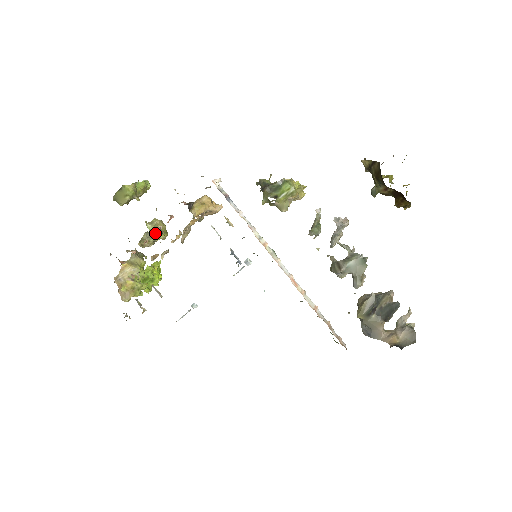
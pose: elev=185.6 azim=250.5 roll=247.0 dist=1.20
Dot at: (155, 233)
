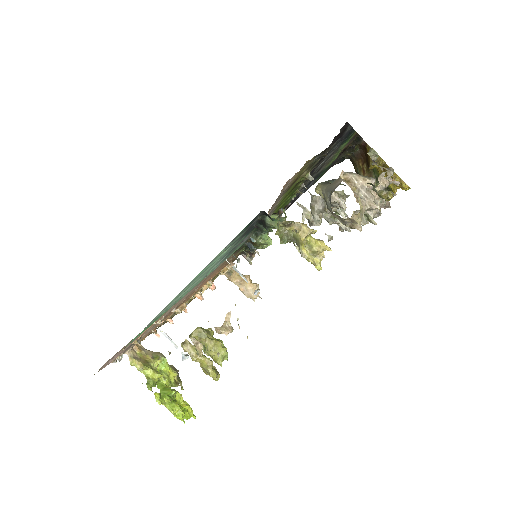
Dot at: occluded
